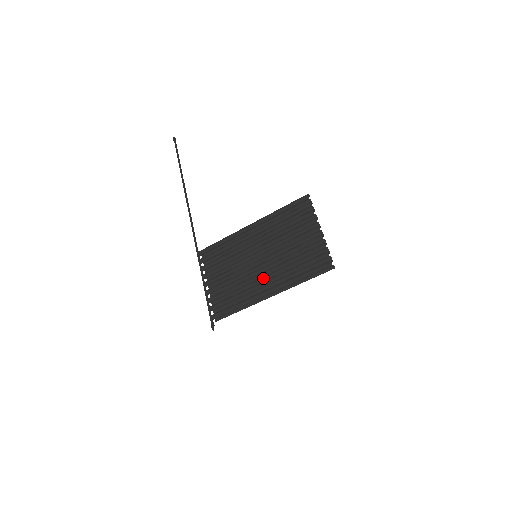
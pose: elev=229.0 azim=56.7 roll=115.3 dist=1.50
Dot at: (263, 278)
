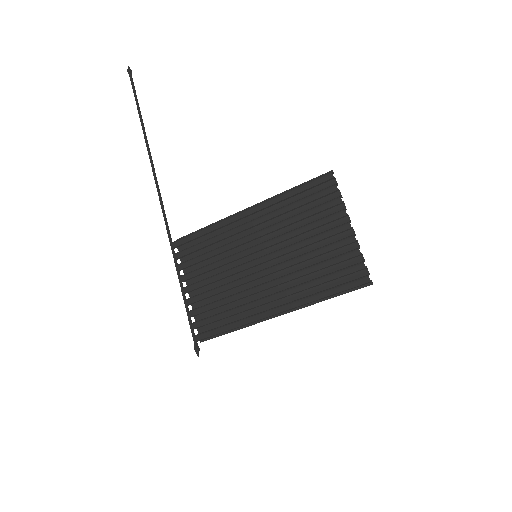
Dot at: occluded
